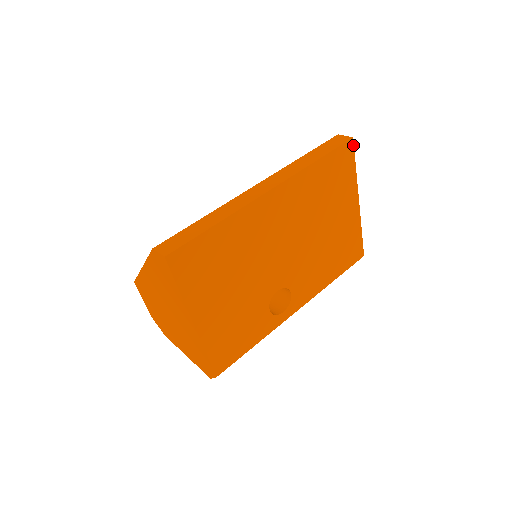
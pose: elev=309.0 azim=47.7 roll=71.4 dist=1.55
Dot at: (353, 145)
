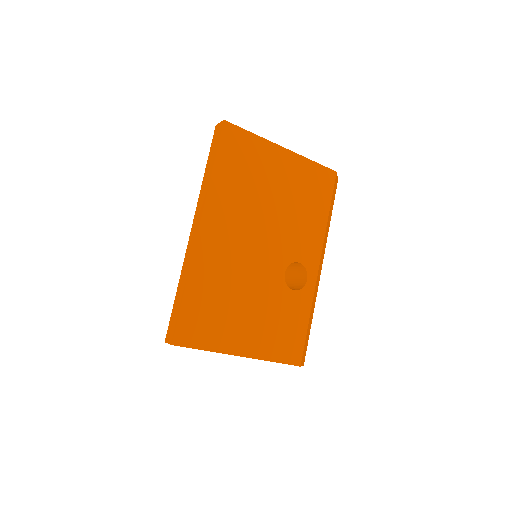
Dot at: (230, 124)
